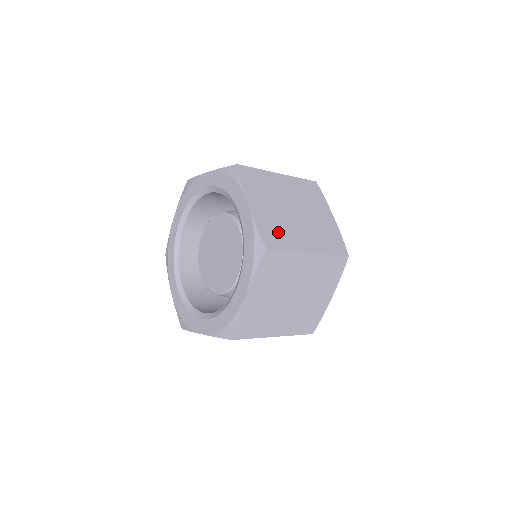
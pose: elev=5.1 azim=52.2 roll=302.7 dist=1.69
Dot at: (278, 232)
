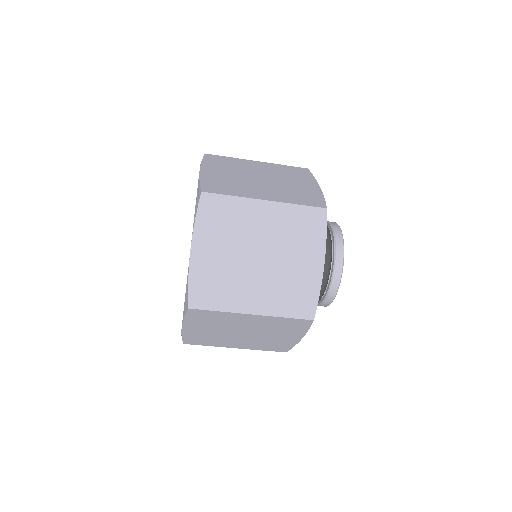
Dot at: occluded
